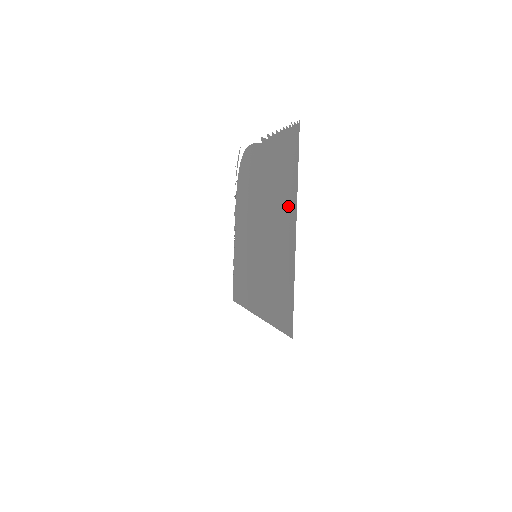
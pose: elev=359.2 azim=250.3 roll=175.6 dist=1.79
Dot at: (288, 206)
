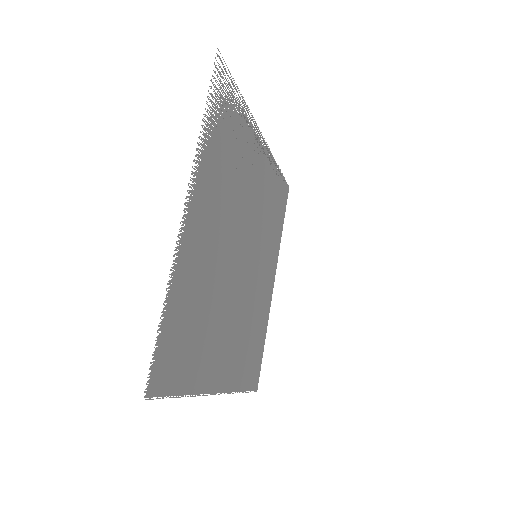
Dot at: (210, 361)
